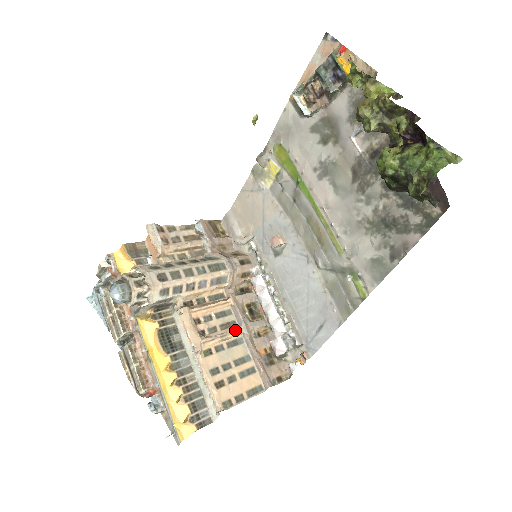
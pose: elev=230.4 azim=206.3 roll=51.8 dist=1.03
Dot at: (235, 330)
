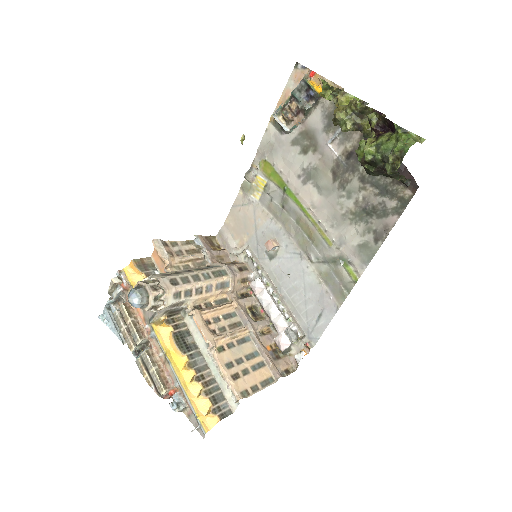
Dot at: (242, 329)
